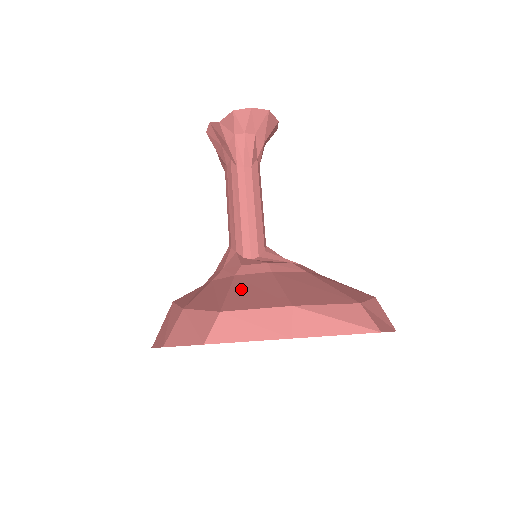
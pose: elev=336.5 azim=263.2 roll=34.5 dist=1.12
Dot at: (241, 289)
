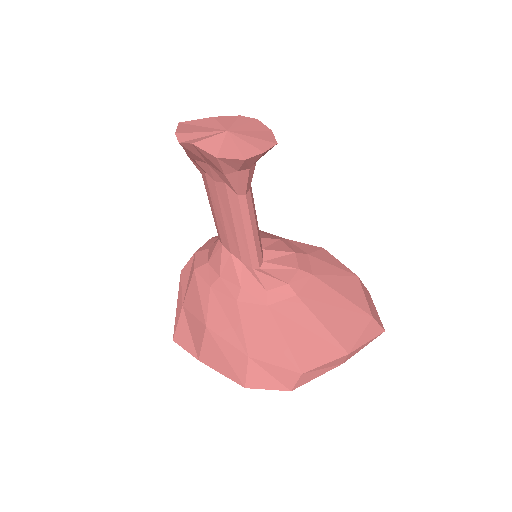
Dot at: (293, 333)
